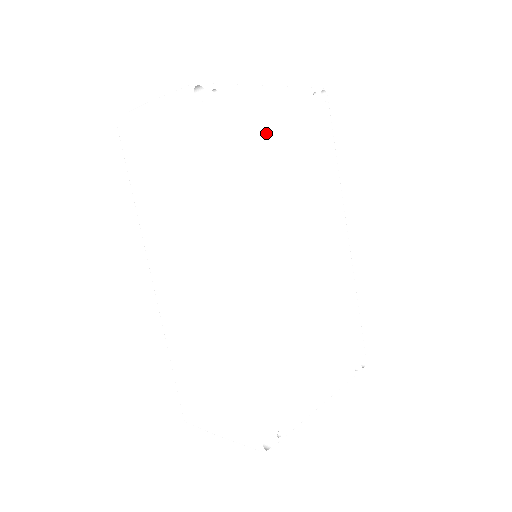
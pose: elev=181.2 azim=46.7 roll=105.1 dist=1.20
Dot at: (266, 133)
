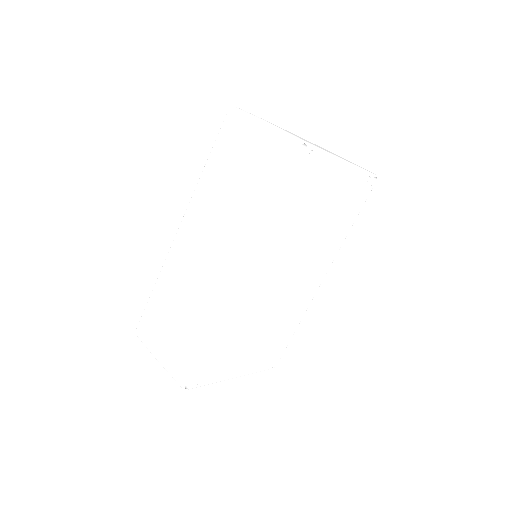
Dot at: (322, 191)
